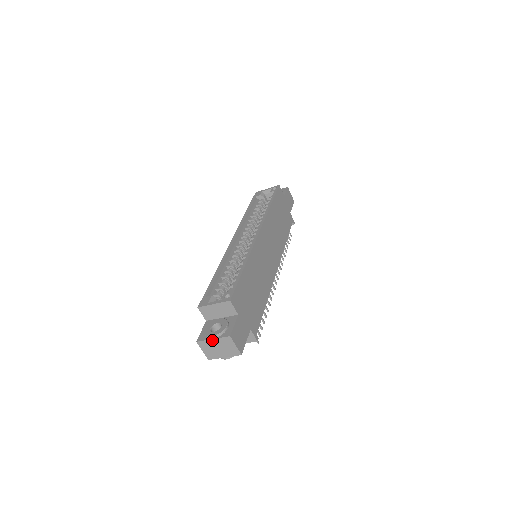
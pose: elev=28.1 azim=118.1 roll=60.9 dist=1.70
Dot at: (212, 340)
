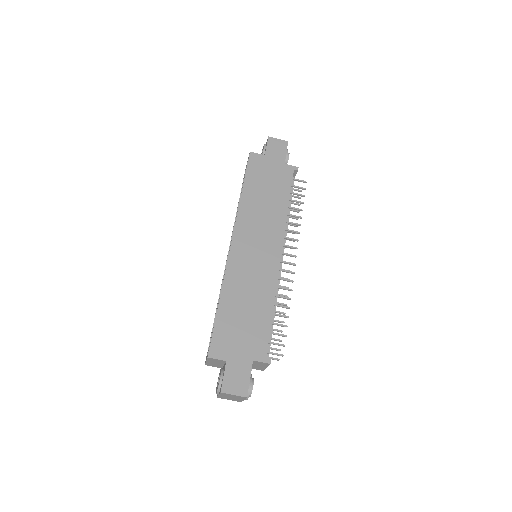
Dot at: (219, 395)
